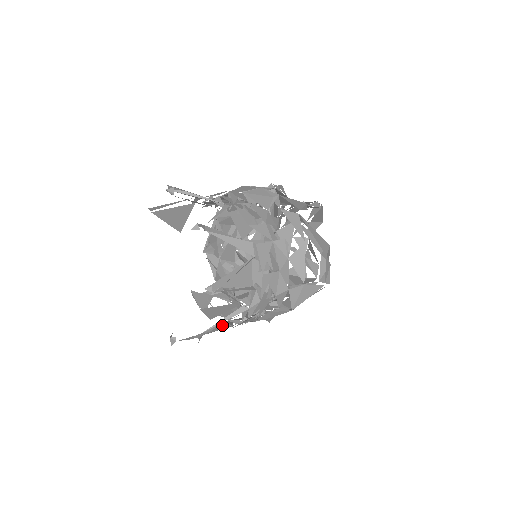
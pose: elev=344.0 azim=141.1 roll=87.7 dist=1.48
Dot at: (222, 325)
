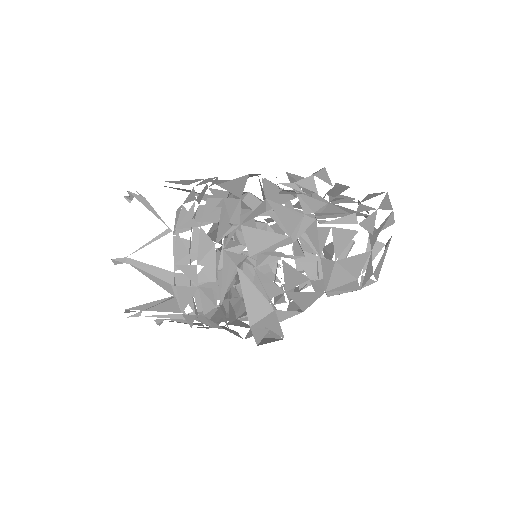
Dot at: occluded
